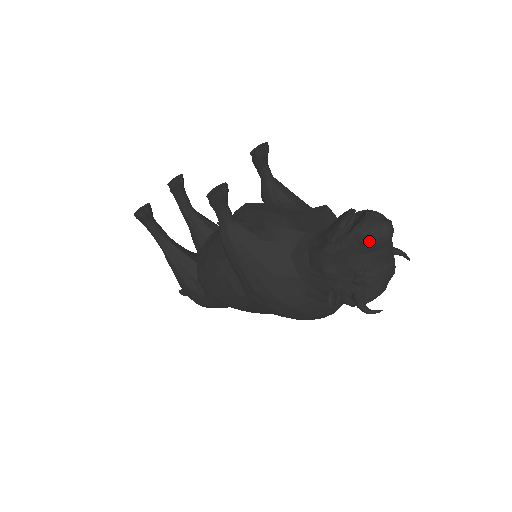
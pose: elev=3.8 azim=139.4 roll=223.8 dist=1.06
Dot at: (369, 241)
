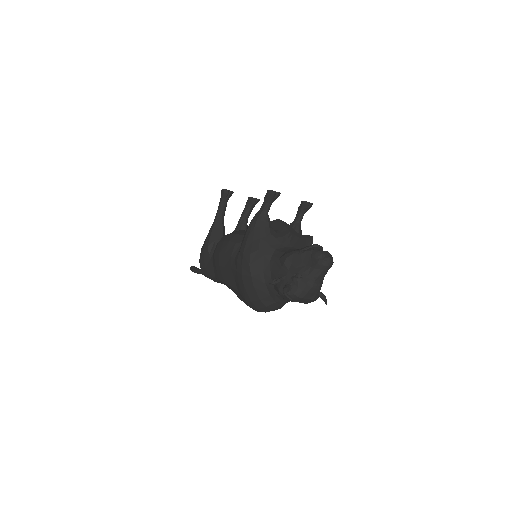
Dot at: (316, 258)
